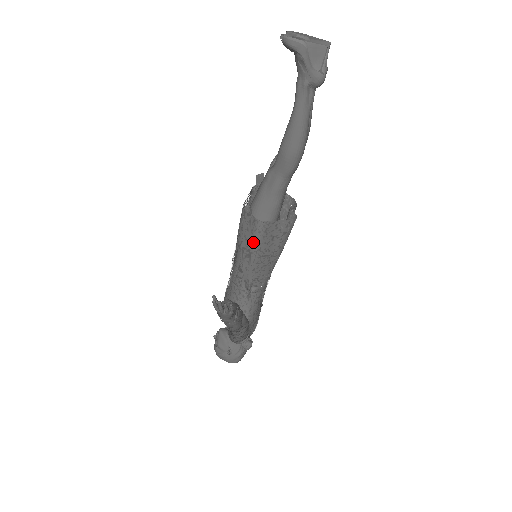
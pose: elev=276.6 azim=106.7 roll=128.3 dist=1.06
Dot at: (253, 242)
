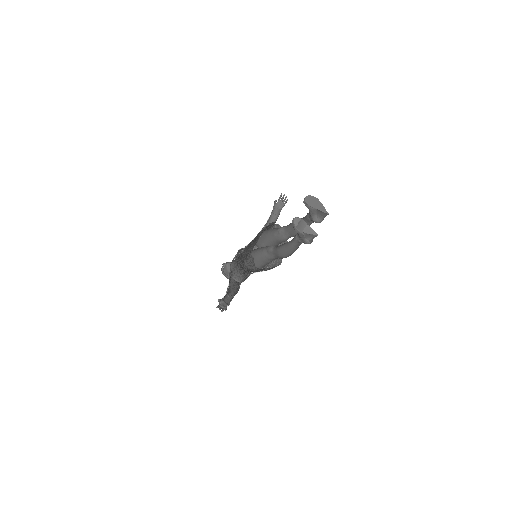
Dot at: (251, 269)
